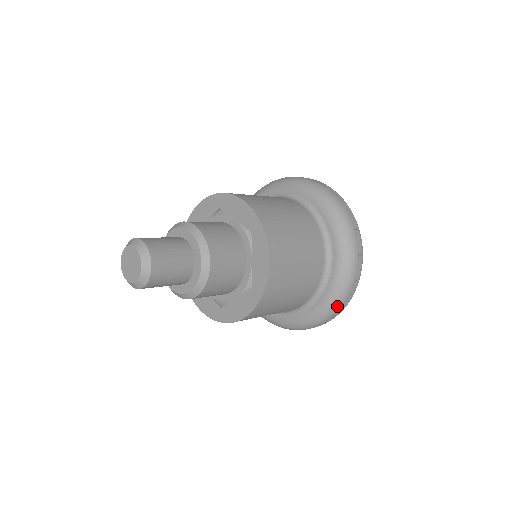
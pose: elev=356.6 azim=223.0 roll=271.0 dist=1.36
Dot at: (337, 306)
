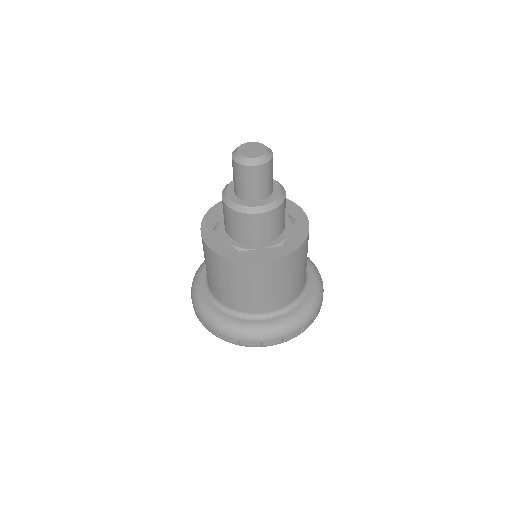
Dot at: (322, 282)
